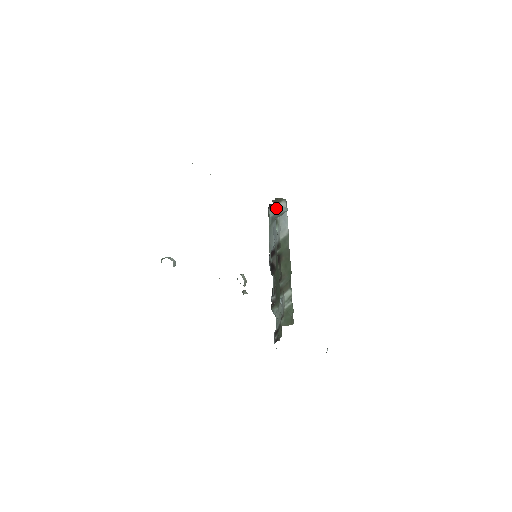
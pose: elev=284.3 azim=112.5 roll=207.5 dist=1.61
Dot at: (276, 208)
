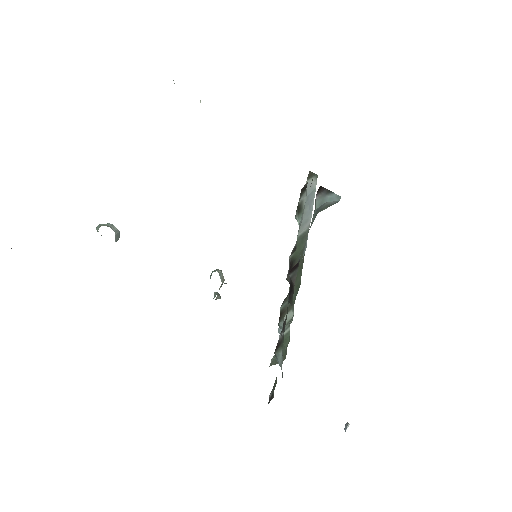
Dot at: (325, 195)
